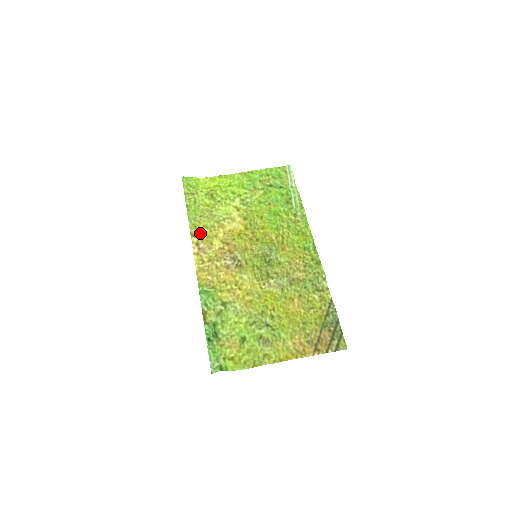
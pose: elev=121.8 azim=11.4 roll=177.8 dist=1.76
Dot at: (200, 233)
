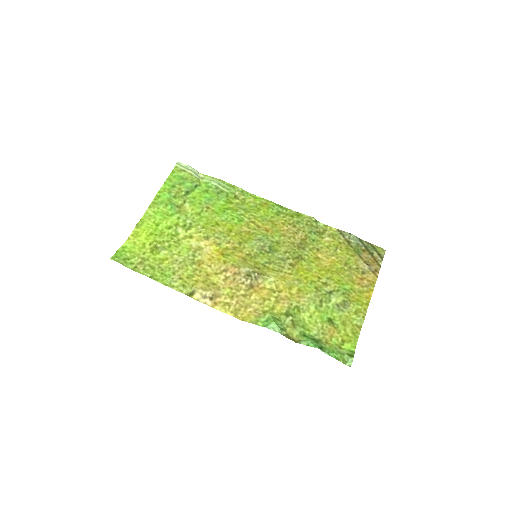
Dot at: (194, 286)
